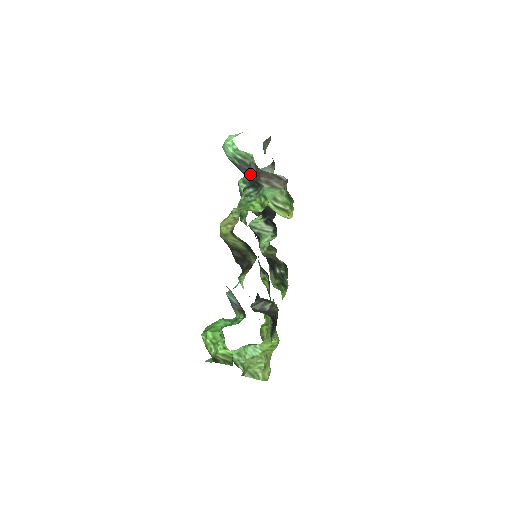
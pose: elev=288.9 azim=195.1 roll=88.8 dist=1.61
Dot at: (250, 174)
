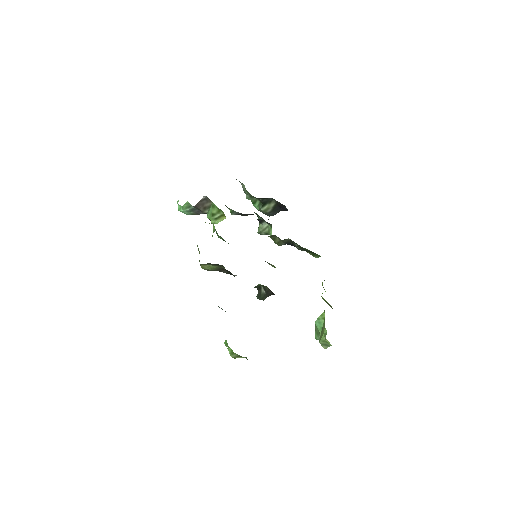
Dot at: occluded
